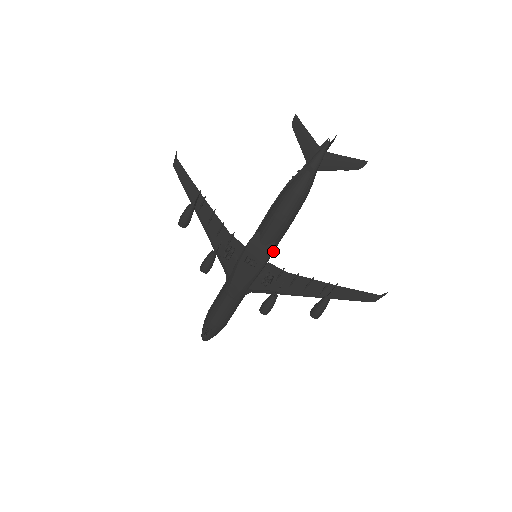
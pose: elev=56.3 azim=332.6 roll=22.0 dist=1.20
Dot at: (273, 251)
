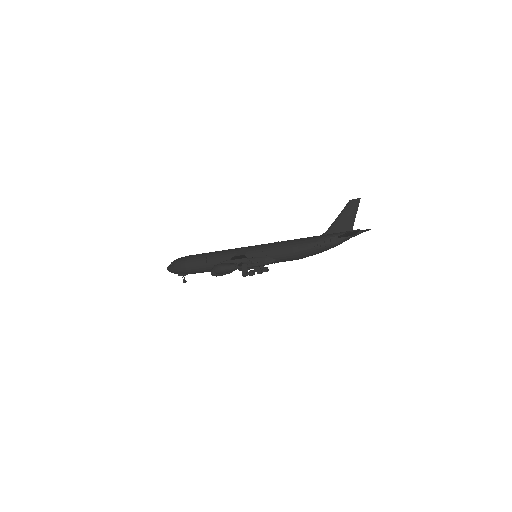
Dot at: occluded
